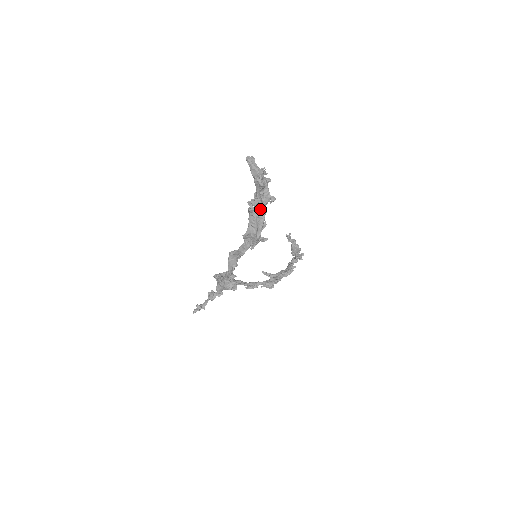
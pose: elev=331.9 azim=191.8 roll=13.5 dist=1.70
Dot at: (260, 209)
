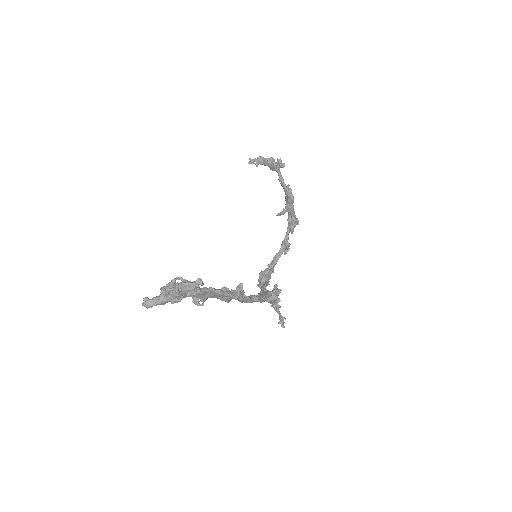
Dot at: (206, 293)
